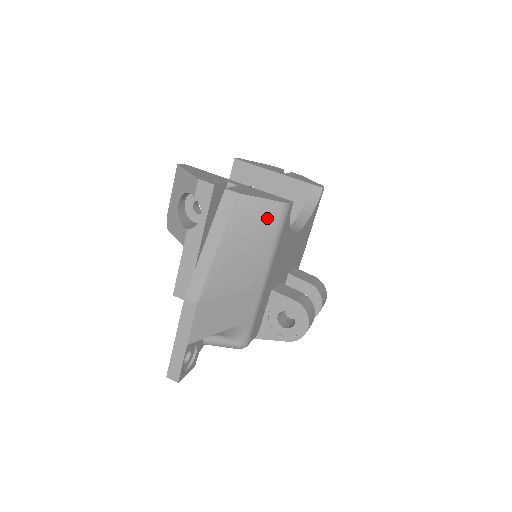
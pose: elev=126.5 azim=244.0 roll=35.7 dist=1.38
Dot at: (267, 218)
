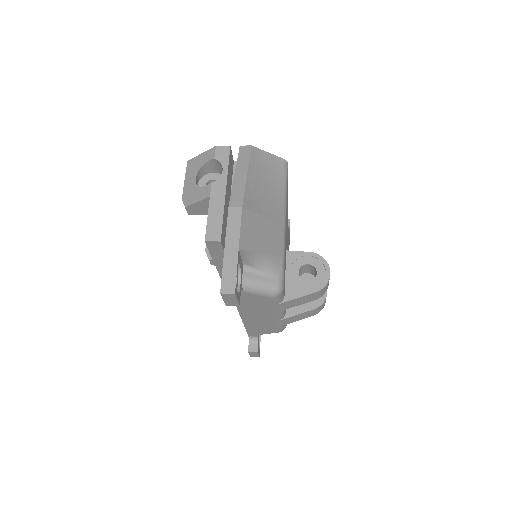
Dot at: (275, 167)
